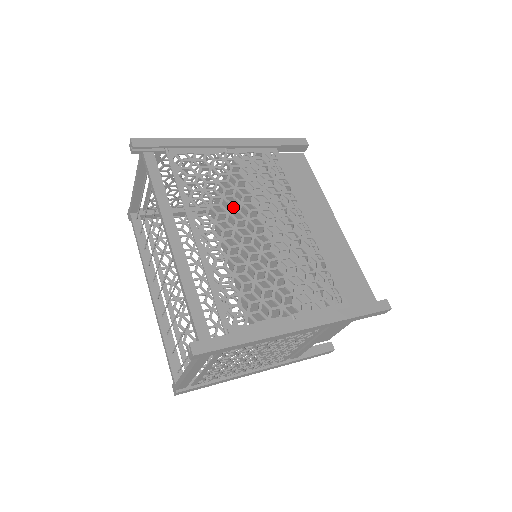
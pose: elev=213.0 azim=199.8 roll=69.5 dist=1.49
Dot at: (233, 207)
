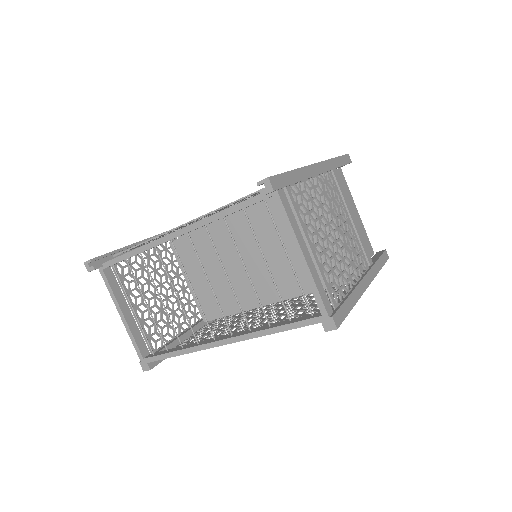
Dot at: (206, 266)
